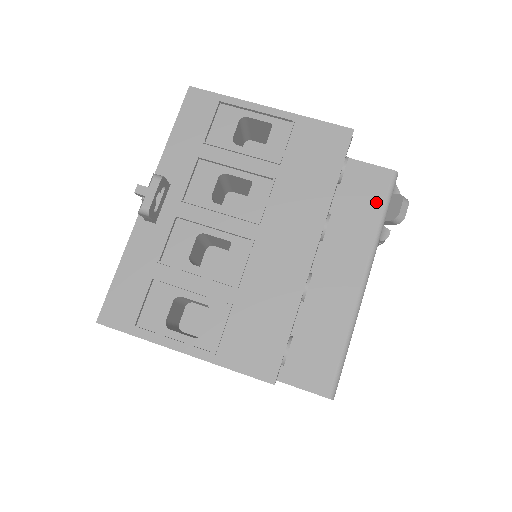
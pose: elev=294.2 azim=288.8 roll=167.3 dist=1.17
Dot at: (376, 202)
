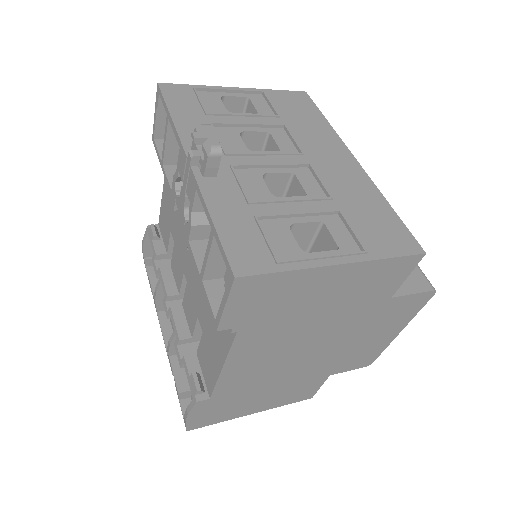
Dot at: occluded
